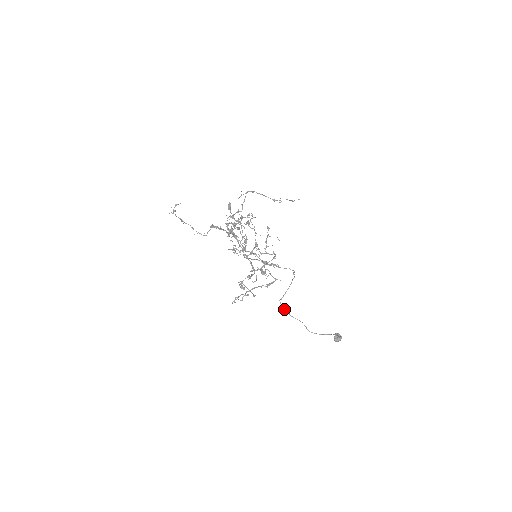
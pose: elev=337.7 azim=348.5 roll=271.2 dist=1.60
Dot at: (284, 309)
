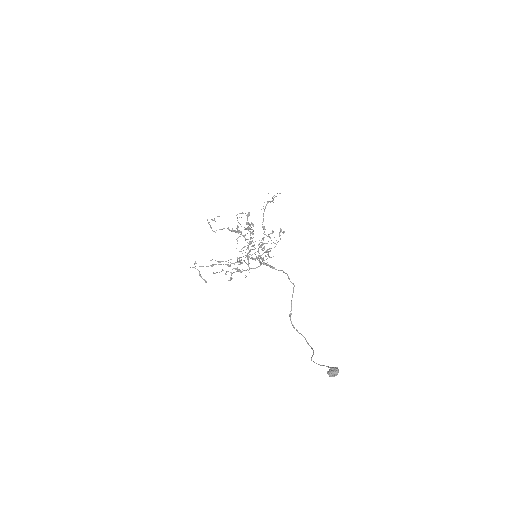
Dot at: occluded
